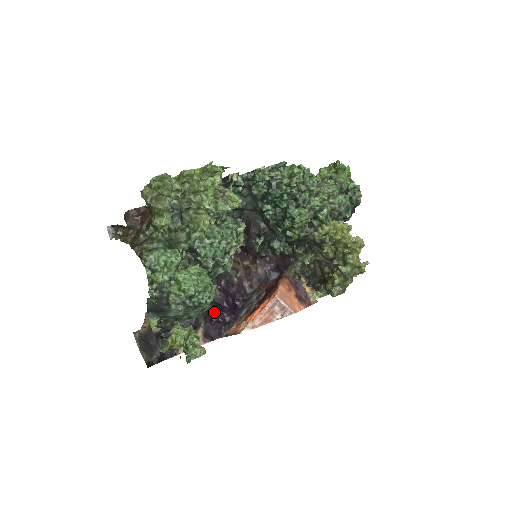
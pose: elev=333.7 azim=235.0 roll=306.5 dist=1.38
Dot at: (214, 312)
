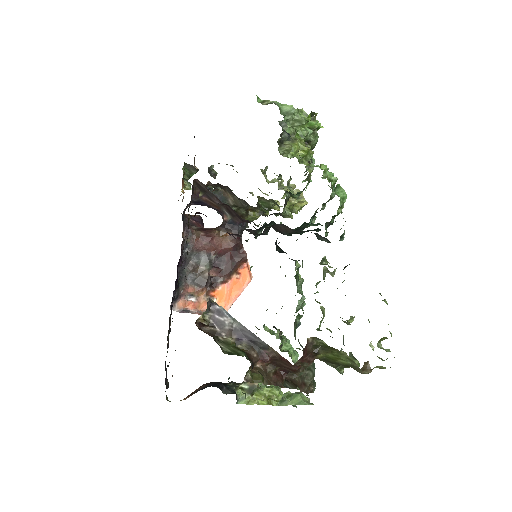
Dot at: occluded
